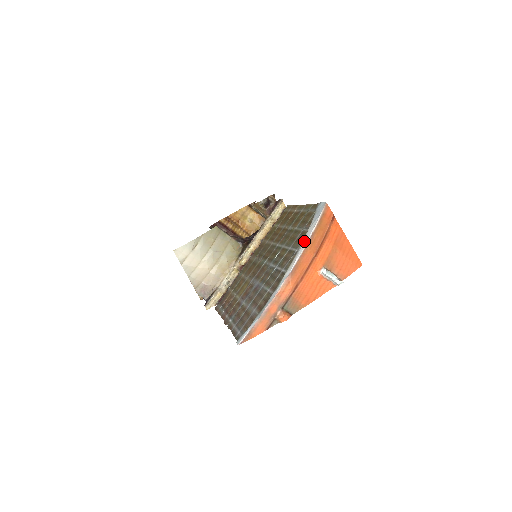
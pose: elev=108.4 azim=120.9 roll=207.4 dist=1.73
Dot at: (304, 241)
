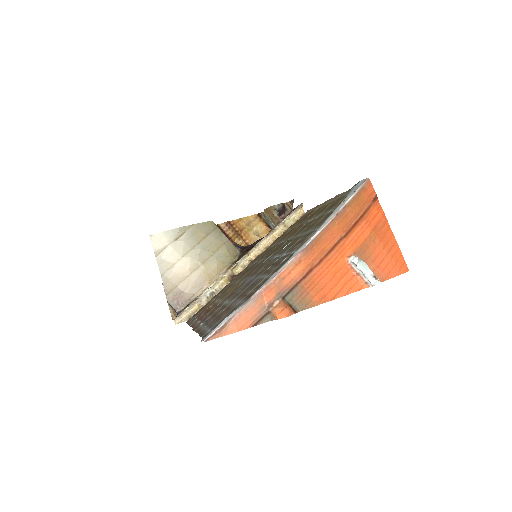
Dot at: (331, 215)
